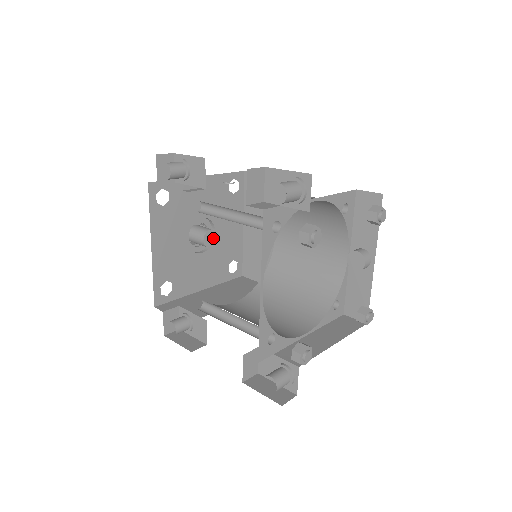
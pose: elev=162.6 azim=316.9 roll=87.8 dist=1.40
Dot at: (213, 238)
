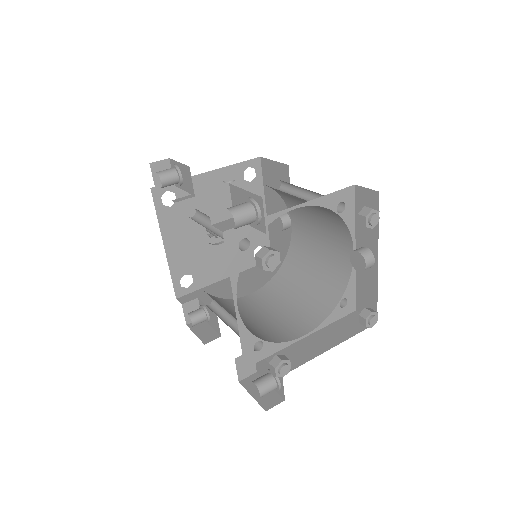
Dot at: occluded
